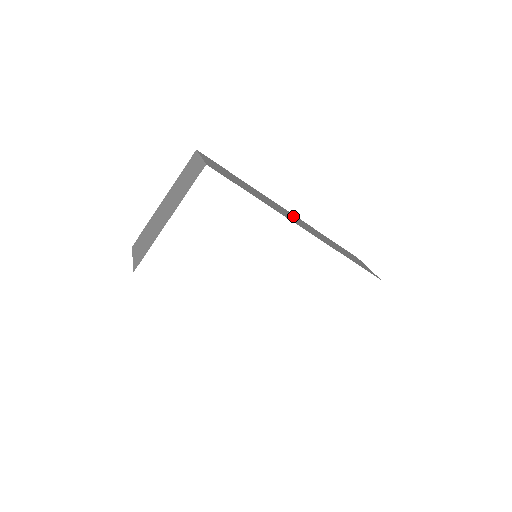
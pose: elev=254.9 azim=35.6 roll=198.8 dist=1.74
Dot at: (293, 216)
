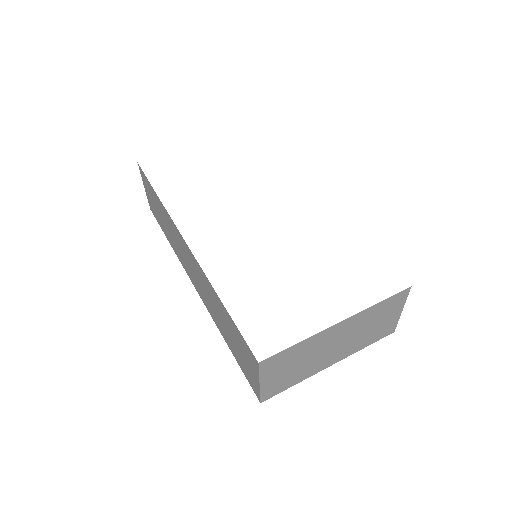
Dot at: occluded
